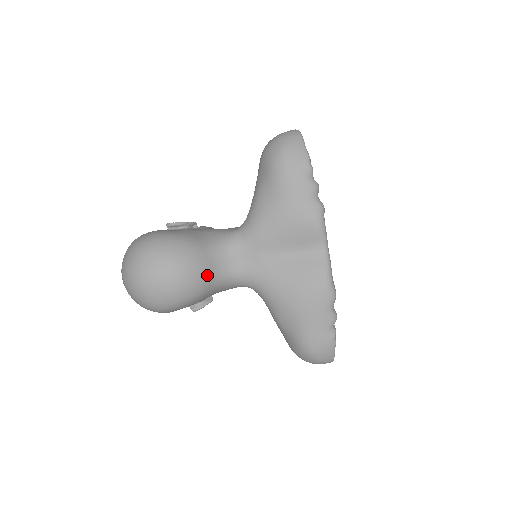
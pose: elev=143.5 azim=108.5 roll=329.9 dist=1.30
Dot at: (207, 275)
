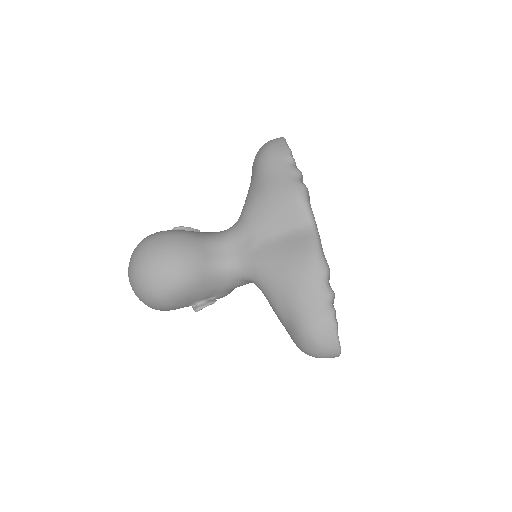
Dot at: (201, 261)
